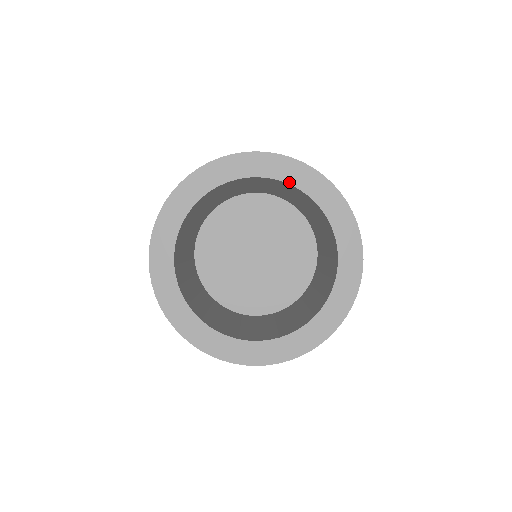
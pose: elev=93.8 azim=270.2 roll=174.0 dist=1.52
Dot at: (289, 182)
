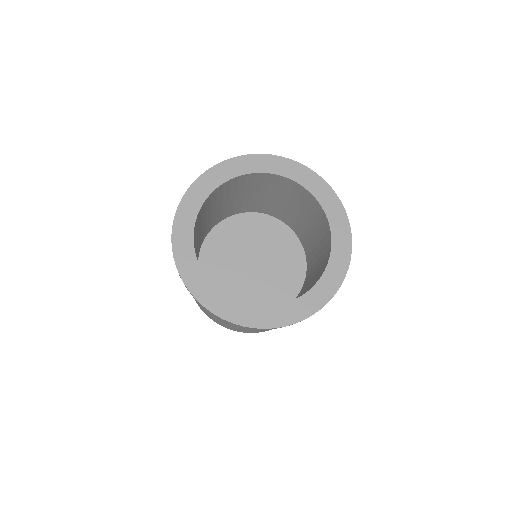
Dot at: (296, 181)
